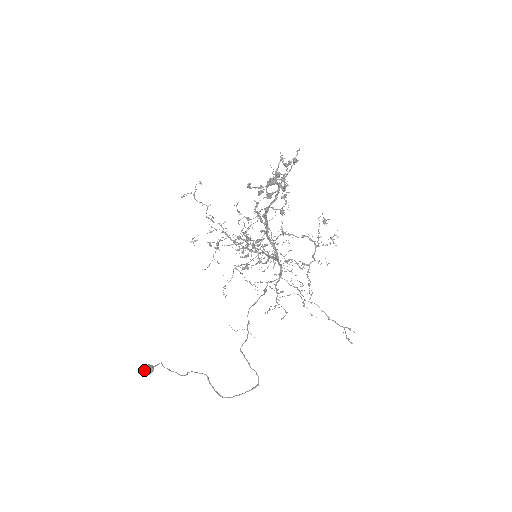
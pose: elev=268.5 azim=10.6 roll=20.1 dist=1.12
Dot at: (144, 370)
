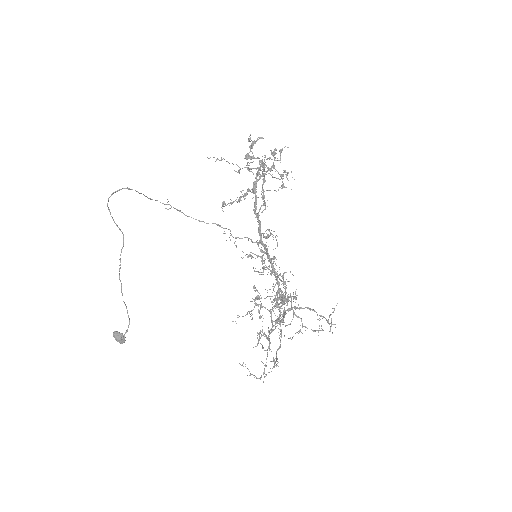
Dot at: (117, 333)
